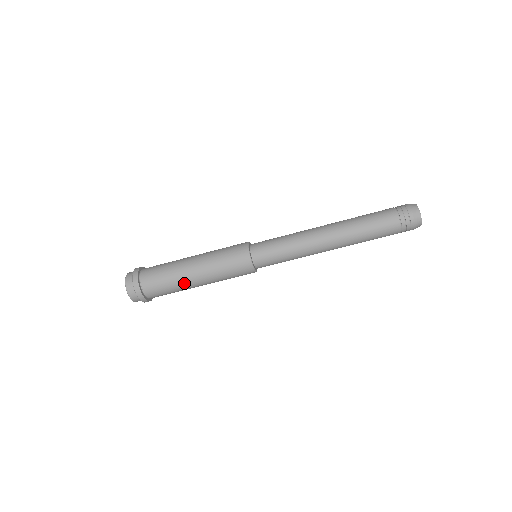
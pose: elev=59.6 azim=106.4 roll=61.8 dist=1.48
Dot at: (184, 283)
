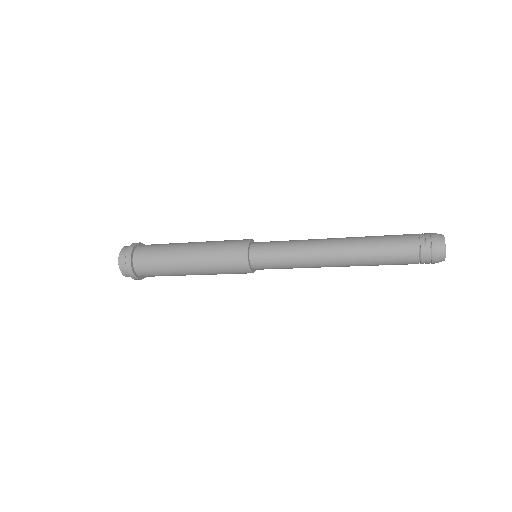
Dot at: occluded
